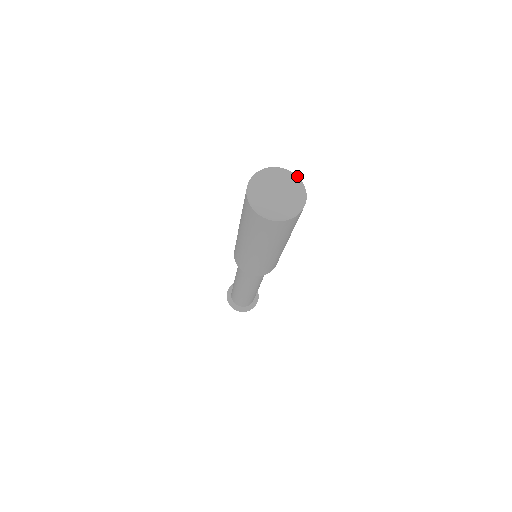
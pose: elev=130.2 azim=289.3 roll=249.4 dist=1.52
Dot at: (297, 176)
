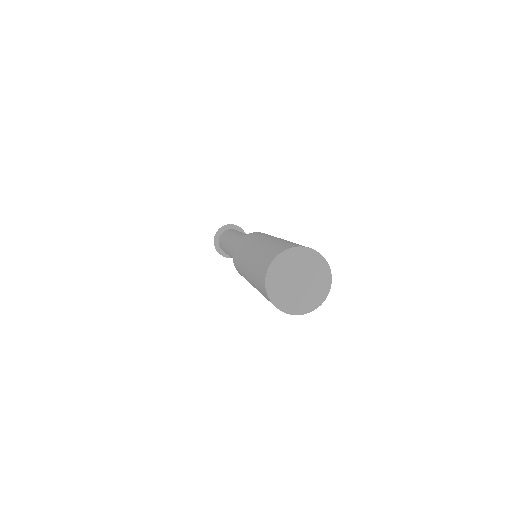
Dot at: (319, 253)
